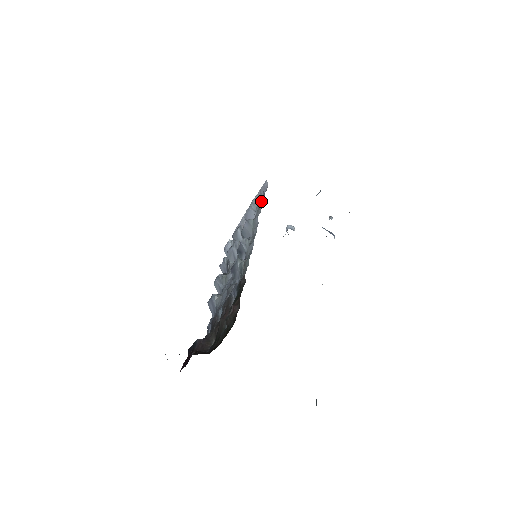
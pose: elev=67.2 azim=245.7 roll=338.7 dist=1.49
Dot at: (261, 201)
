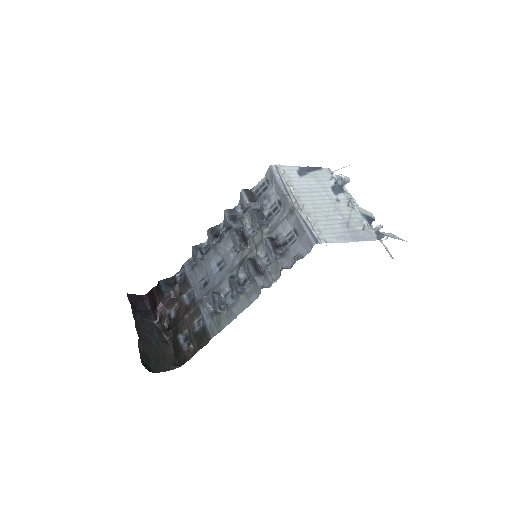
Dot at: (290, 255)
